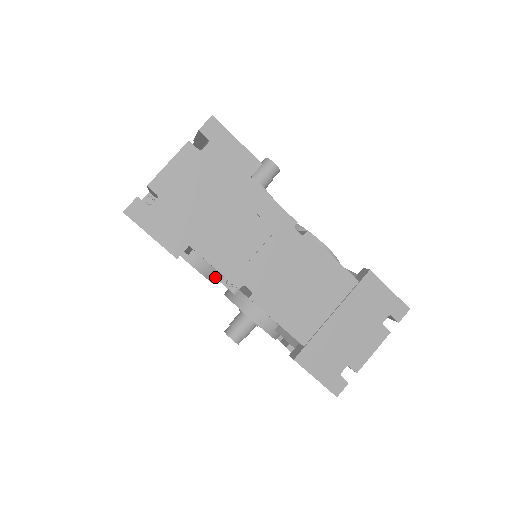
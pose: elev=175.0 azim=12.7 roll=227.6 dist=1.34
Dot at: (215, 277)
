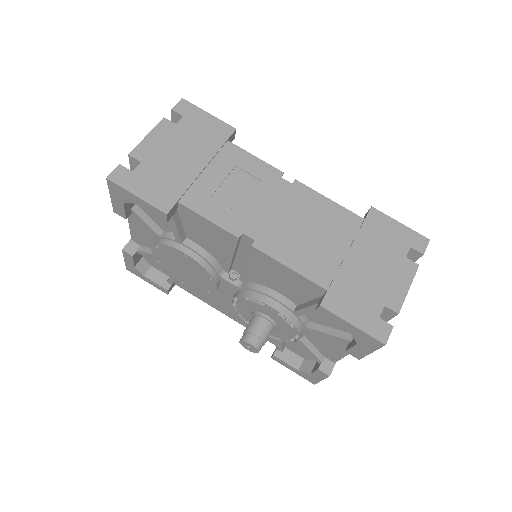
Dot at: (215, 269)
